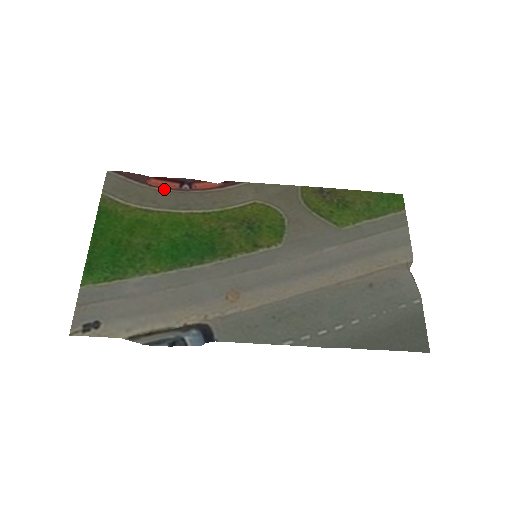
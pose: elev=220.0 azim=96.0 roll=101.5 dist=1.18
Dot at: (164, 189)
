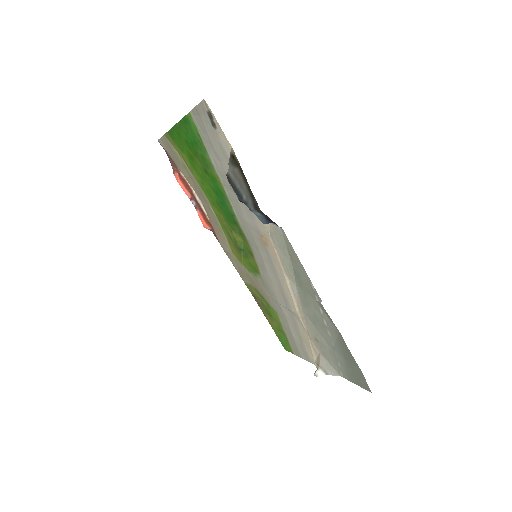
Dot at: (190, 184)
